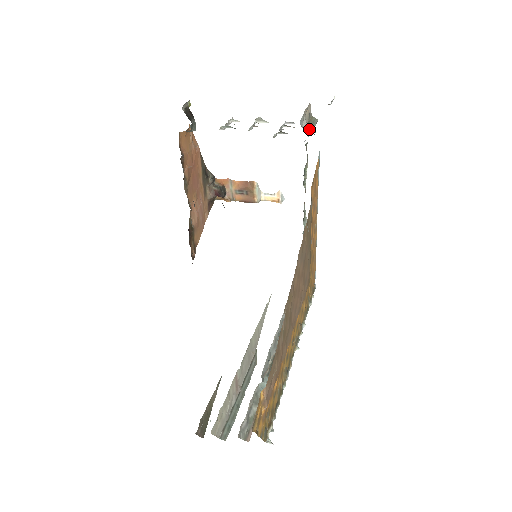
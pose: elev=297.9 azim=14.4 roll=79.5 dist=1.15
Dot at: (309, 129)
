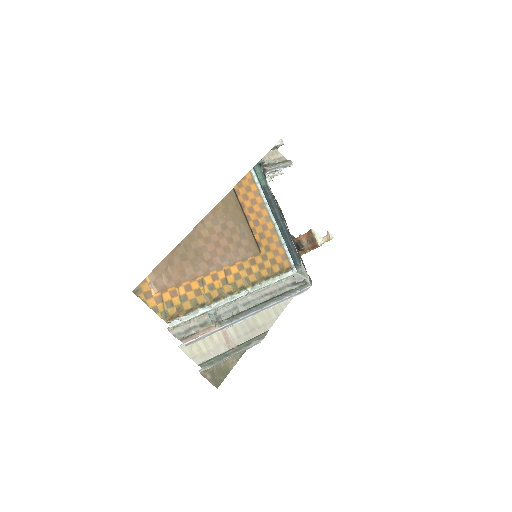
Dot at: (272, 165)
